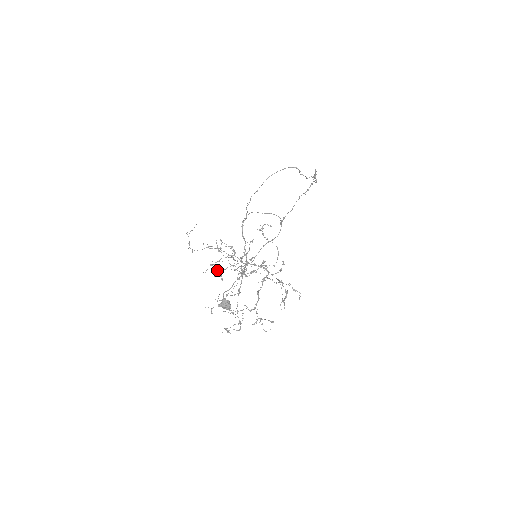
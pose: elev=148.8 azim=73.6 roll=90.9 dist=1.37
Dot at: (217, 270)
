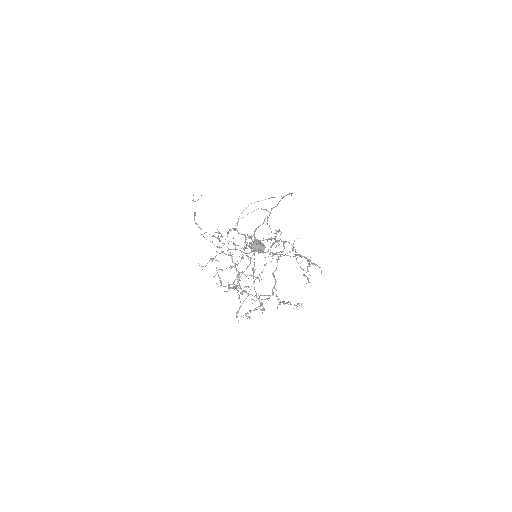
Dot at: (216, 270)
